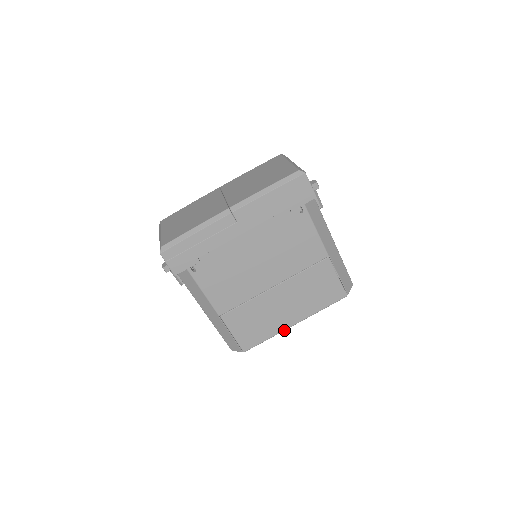
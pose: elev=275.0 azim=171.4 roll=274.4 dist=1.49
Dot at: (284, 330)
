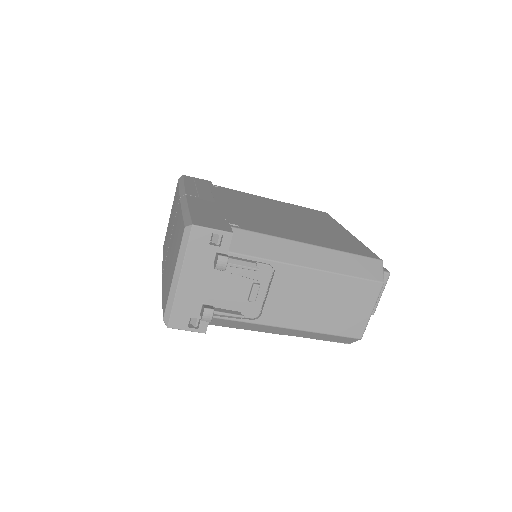
Dot at: occluded
